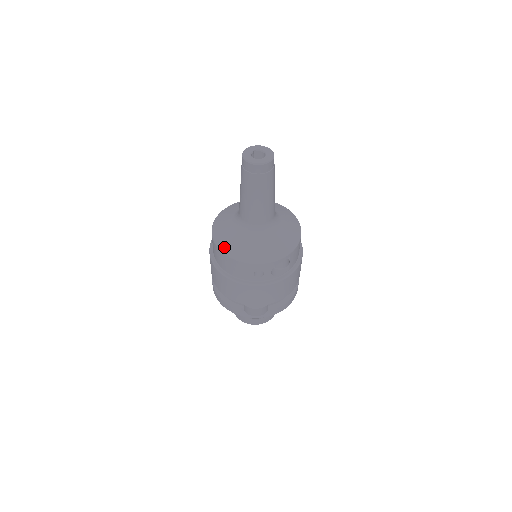
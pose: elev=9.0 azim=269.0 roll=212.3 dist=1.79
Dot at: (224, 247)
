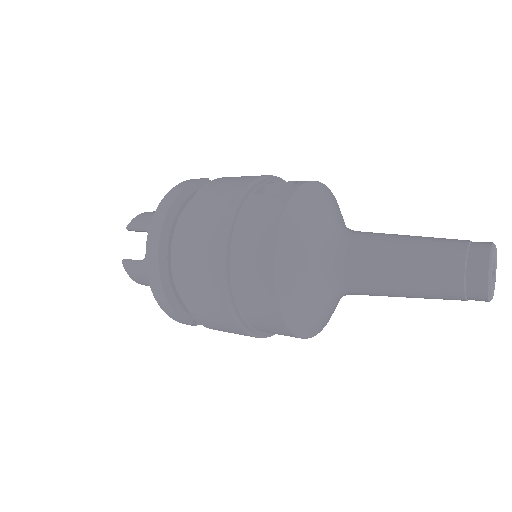
Dot at: (288, 306)
